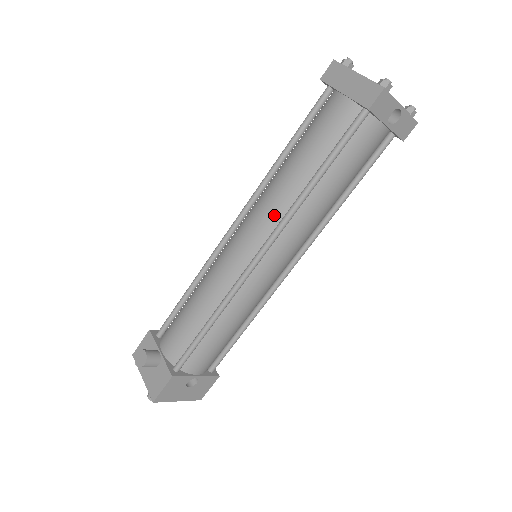
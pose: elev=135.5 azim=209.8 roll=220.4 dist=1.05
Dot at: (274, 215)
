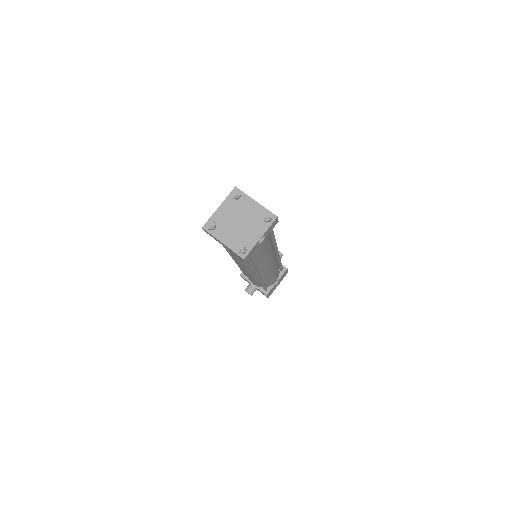
Dot at: (247, 268)
